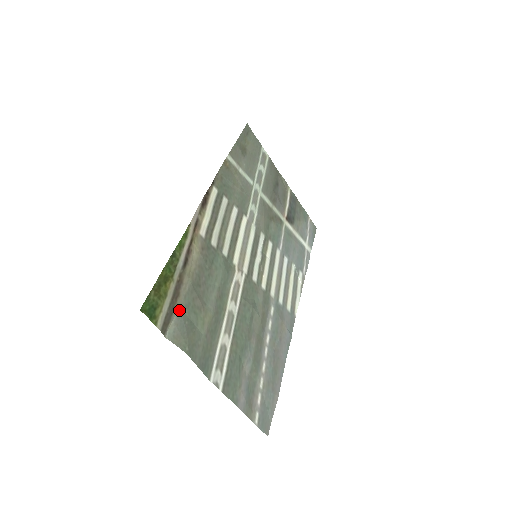
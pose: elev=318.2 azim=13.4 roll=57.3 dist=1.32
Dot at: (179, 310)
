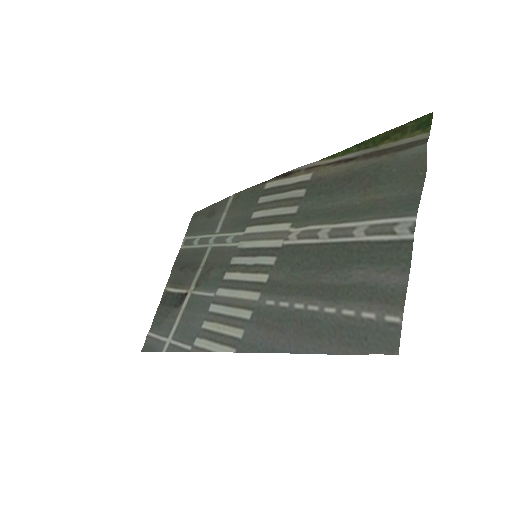
Dot at: (390, 158)
